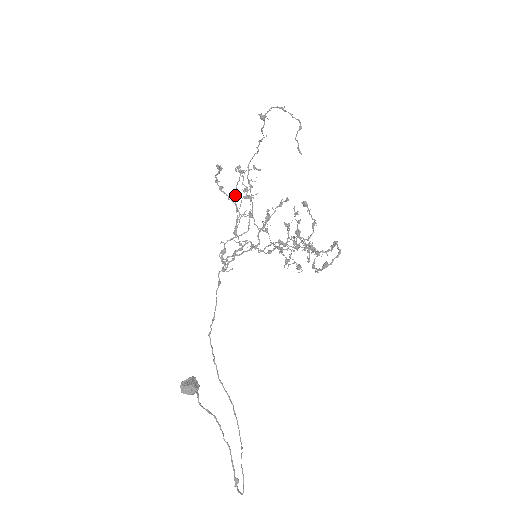
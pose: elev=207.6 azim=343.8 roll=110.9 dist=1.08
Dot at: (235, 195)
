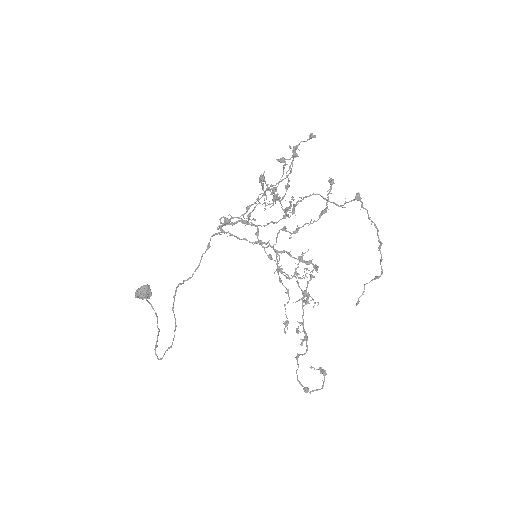
Dot at: (272, 186)
